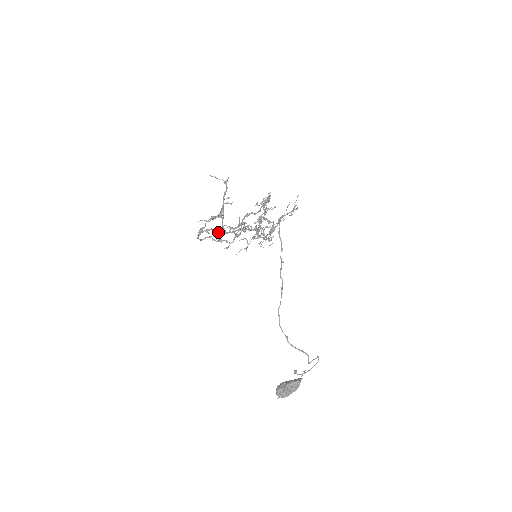
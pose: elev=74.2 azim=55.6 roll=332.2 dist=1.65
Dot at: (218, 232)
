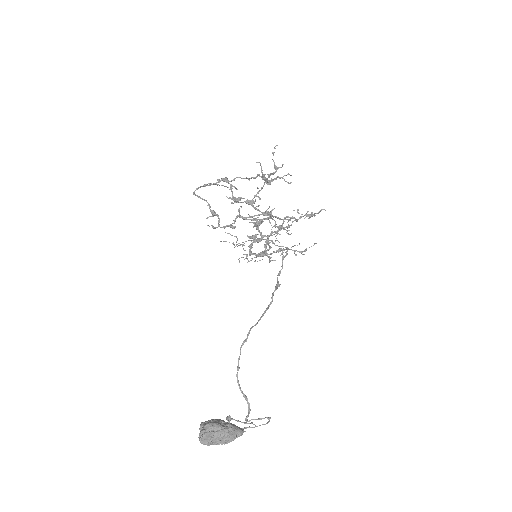
Dot at: (241, 198)
